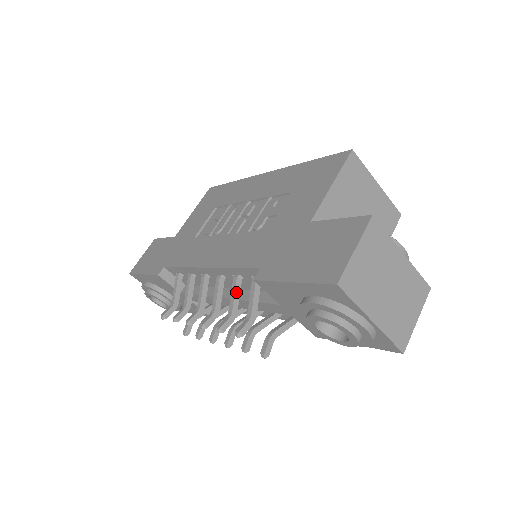
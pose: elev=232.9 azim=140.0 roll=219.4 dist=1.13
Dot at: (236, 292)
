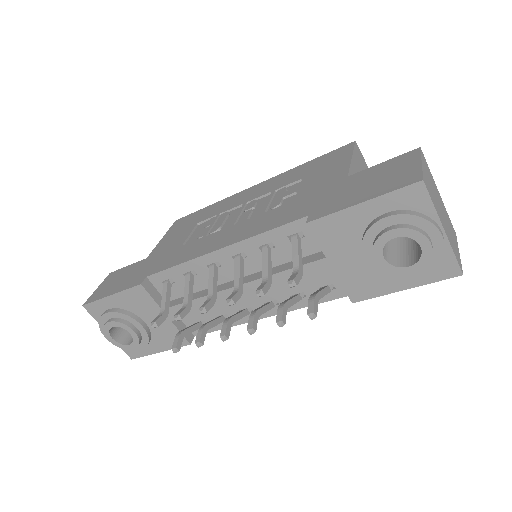
Dot at: (268, 259)
